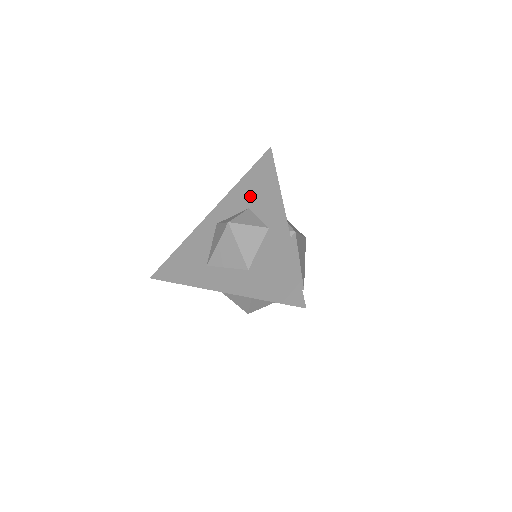
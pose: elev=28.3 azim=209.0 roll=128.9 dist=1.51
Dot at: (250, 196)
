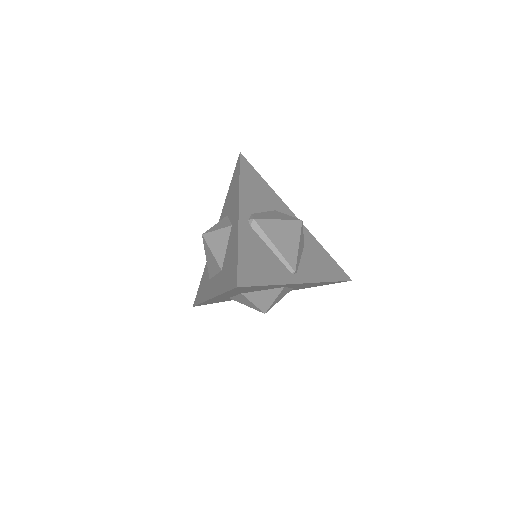
Dot at: (229, 204)
